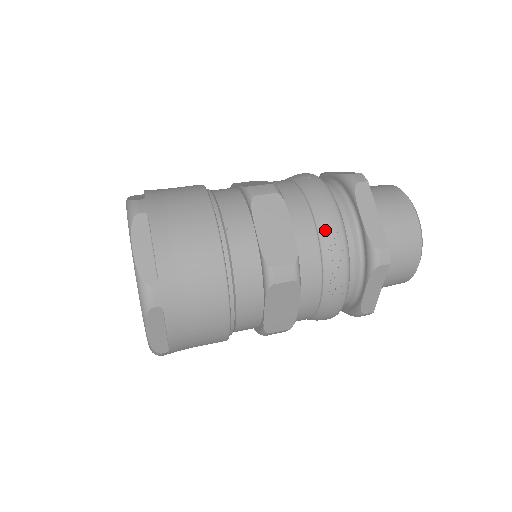
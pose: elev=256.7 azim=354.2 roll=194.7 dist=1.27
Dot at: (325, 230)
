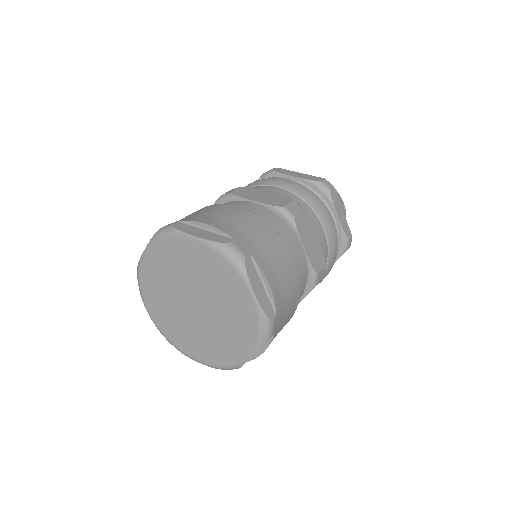
Dot at: occluded
